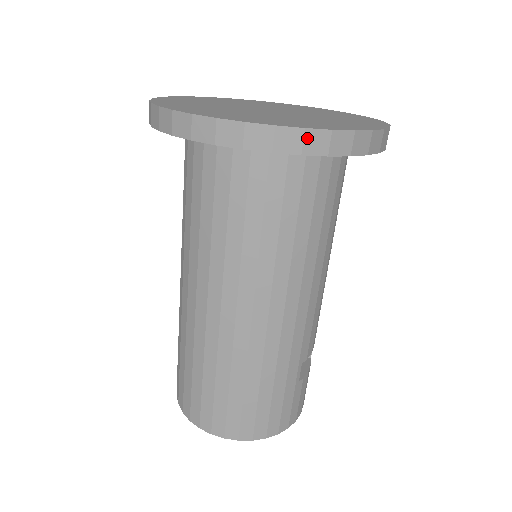
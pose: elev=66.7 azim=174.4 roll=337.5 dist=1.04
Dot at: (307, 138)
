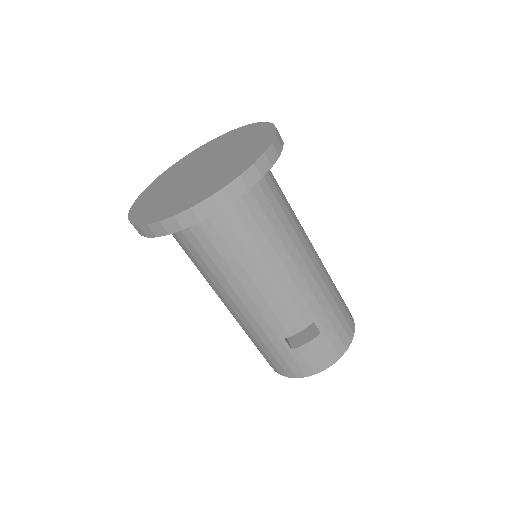
Dot at: (142, 229)
